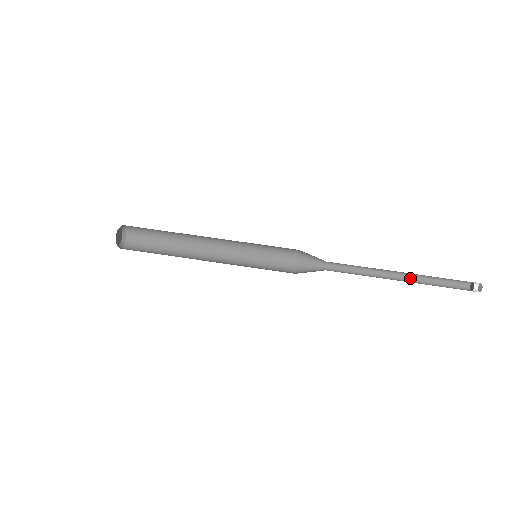
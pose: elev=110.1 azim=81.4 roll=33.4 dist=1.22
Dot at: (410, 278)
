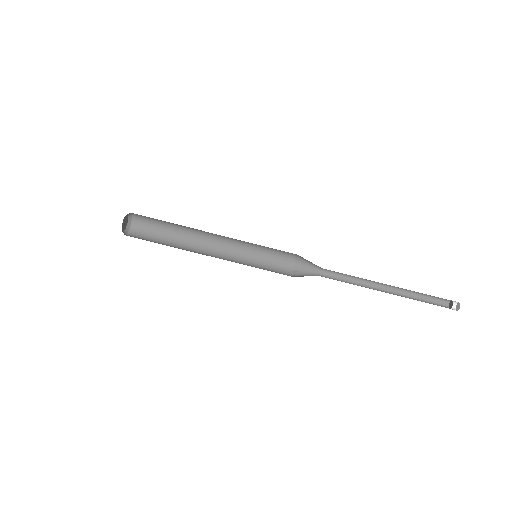
Dot at: (397, 288)
